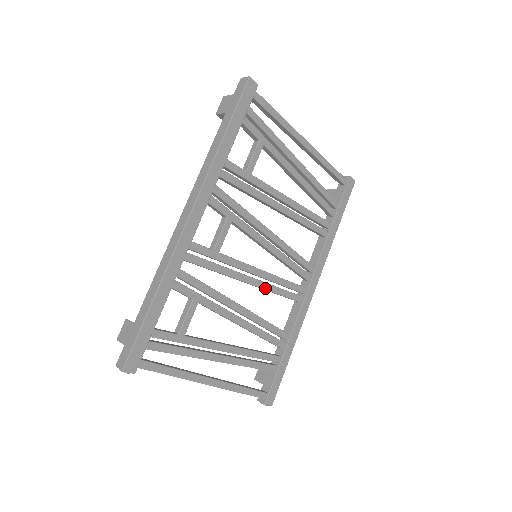
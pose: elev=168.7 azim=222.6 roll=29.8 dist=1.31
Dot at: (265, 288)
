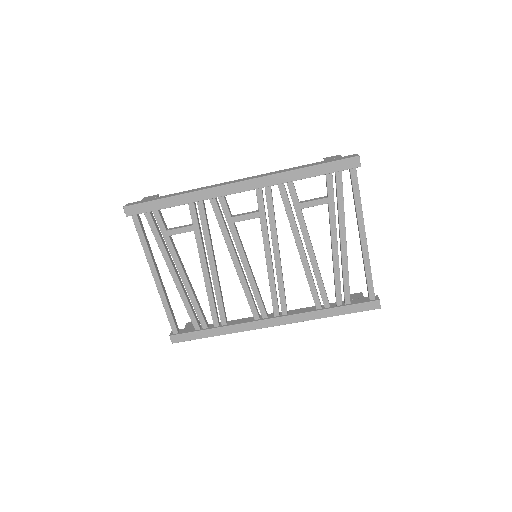
Dot at: (240, 279)
